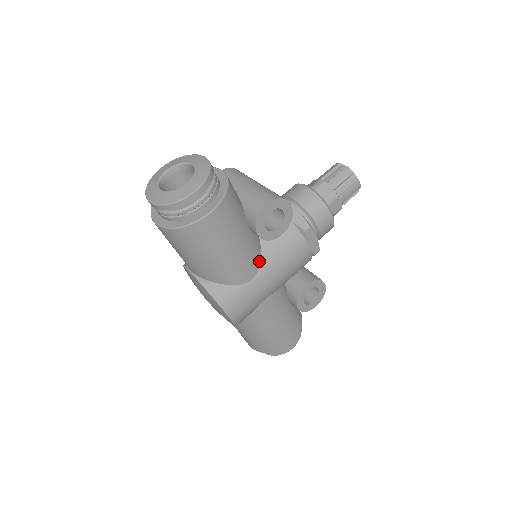
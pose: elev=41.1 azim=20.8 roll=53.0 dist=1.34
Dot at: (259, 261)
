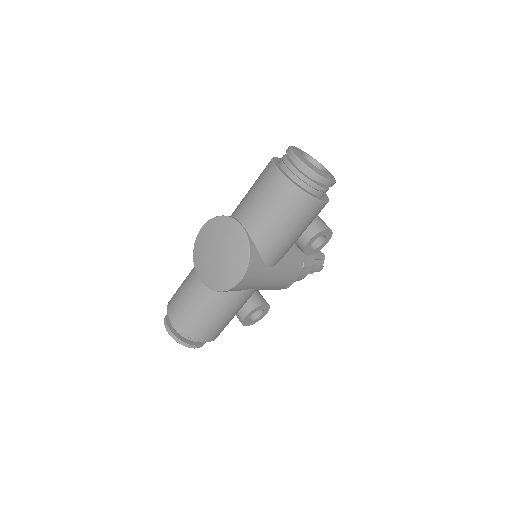
Dot at: (281, 259)
